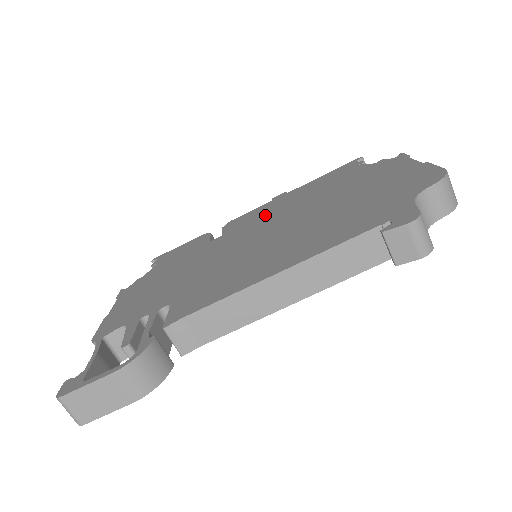
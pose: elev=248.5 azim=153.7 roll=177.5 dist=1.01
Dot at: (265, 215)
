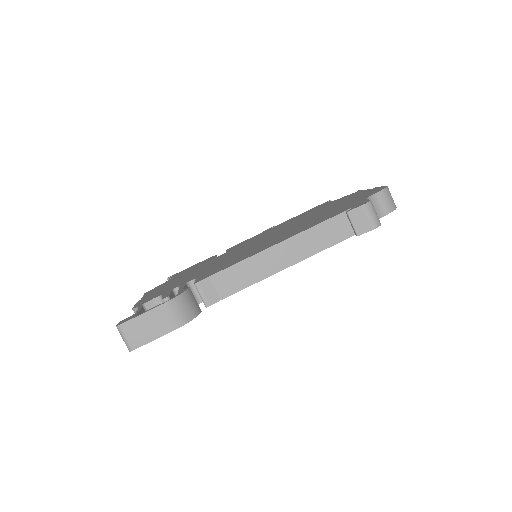
Dot at: (260, 236)
